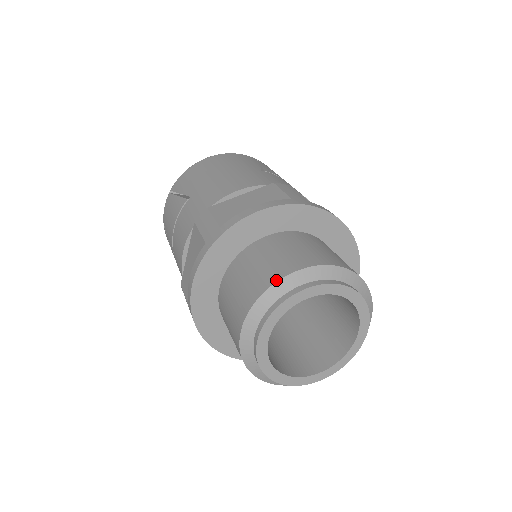
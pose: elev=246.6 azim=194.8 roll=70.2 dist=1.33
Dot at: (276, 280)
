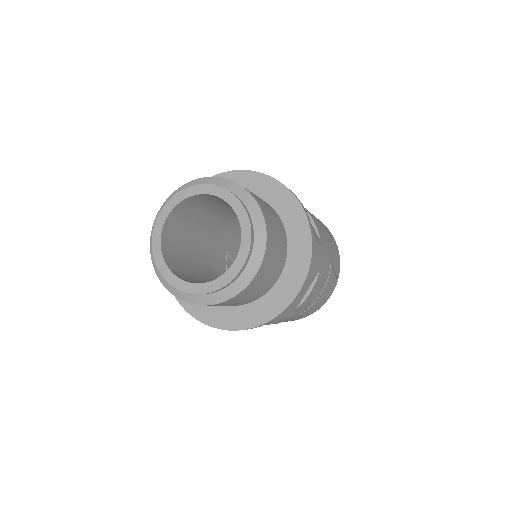
Dot at: occluded
